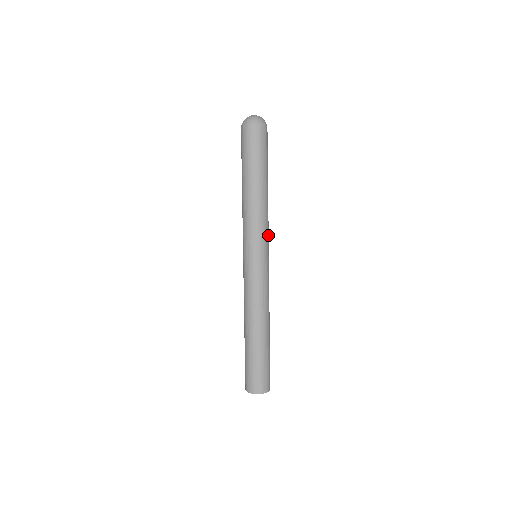
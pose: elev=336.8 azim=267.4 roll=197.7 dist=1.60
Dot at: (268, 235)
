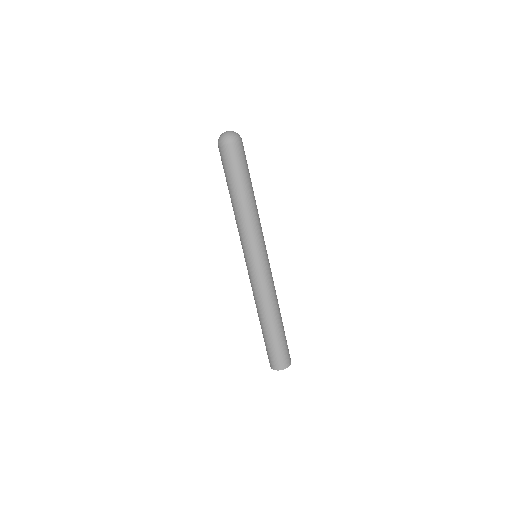
Dot at: (263, 236)
